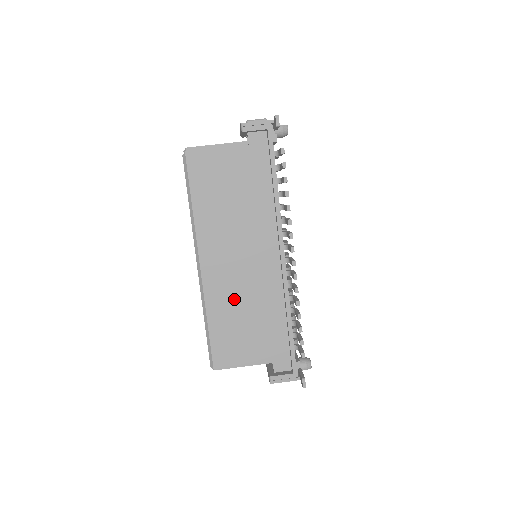
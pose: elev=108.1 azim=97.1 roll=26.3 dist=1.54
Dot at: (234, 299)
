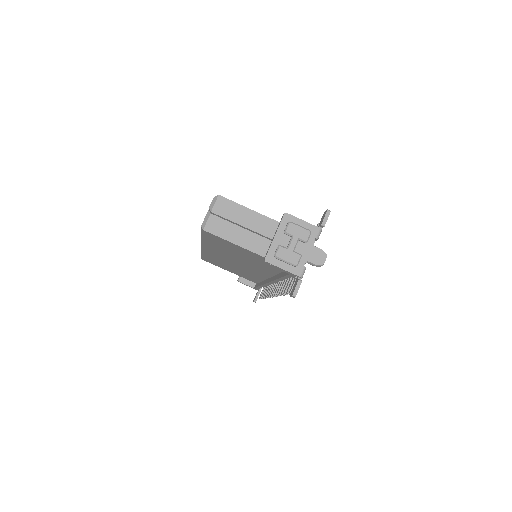
Dot at: (225, 263)
